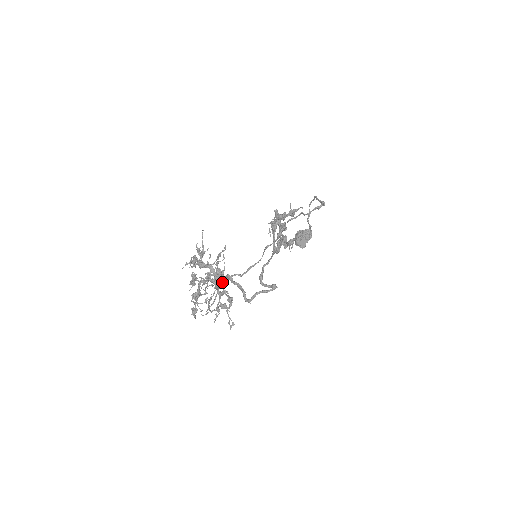
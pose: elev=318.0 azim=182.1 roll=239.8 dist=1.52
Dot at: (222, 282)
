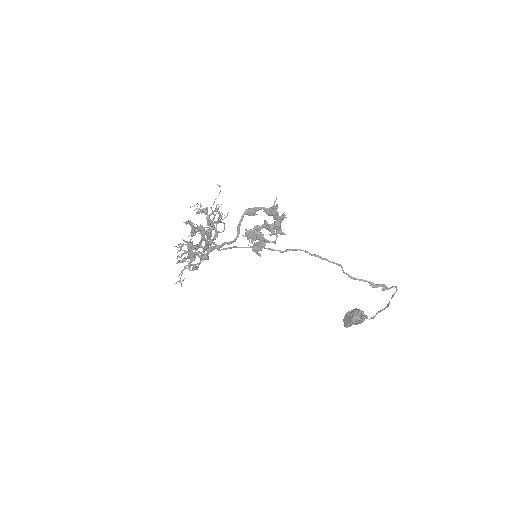
Dot at: occluded
